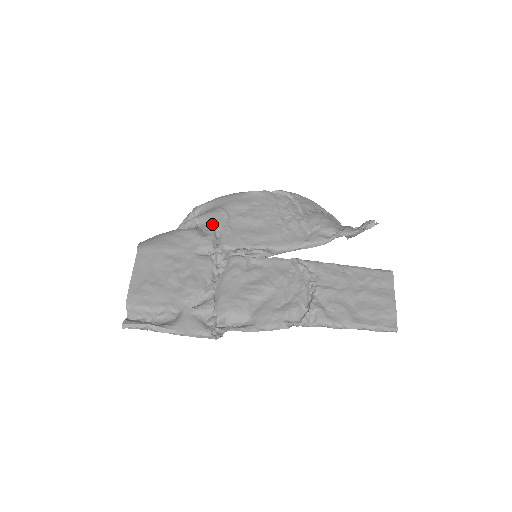
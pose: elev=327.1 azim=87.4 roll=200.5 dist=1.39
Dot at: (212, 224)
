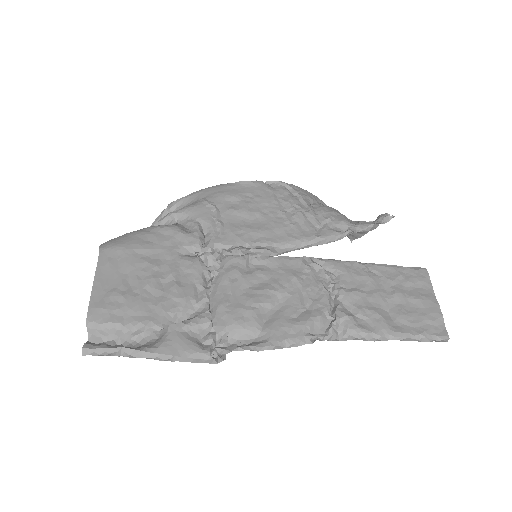
Dot at: (196, 219)
